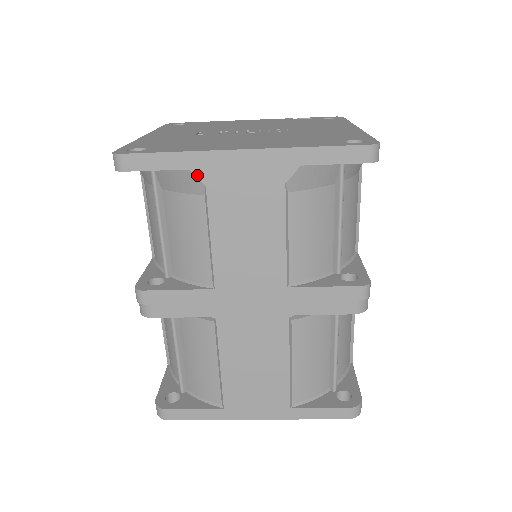
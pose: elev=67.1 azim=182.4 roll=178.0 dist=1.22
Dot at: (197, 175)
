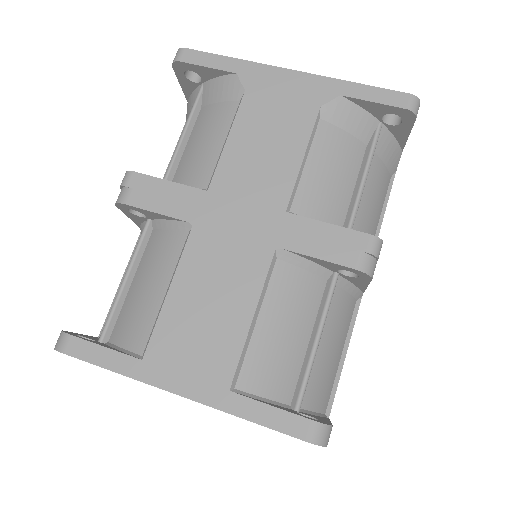
Dot at: (242, 80)
